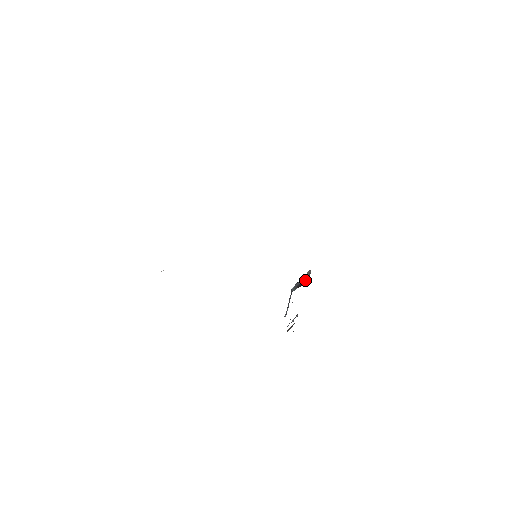
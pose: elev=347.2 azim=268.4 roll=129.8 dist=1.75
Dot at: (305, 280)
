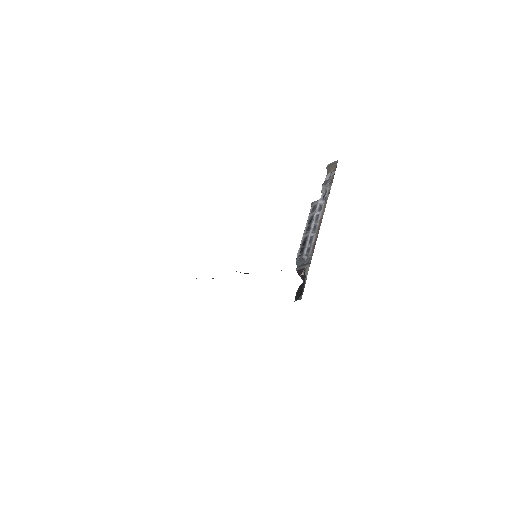
Dot at: occluded
